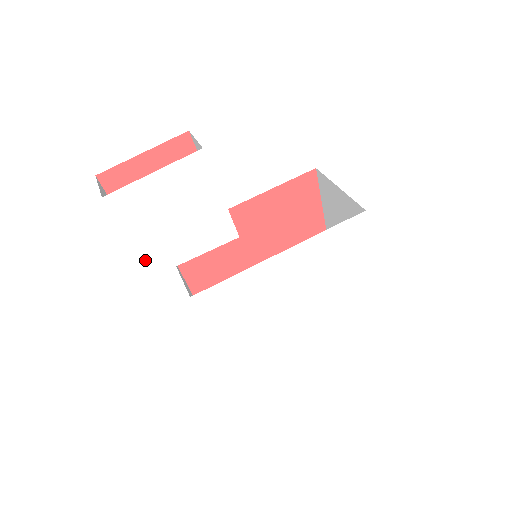
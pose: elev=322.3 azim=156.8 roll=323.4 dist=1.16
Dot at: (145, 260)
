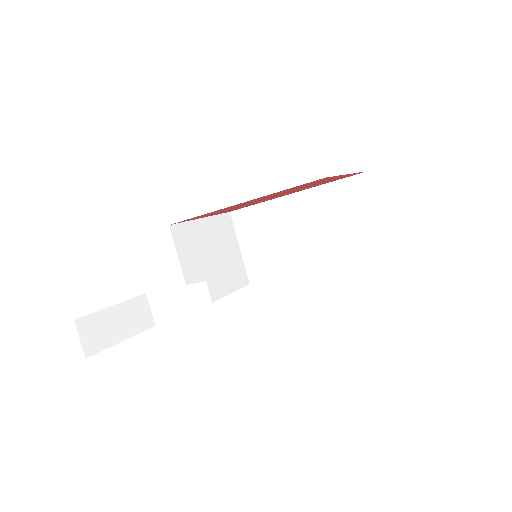
Dot at: occluded
